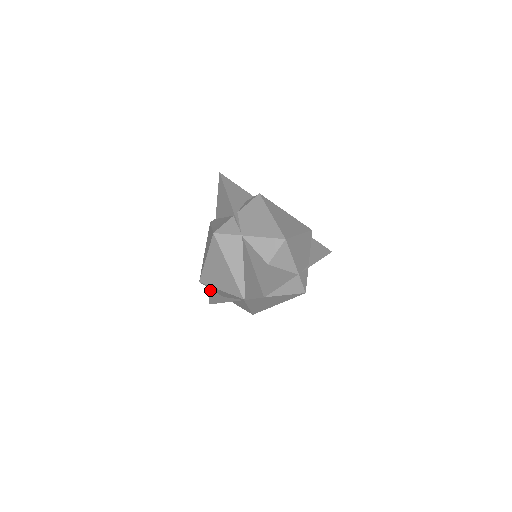
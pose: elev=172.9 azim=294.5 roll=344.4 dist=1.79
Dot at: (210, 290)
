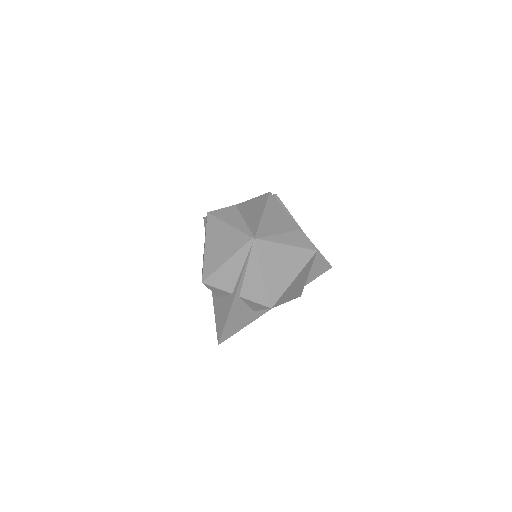
Dot at: (216, 325)
